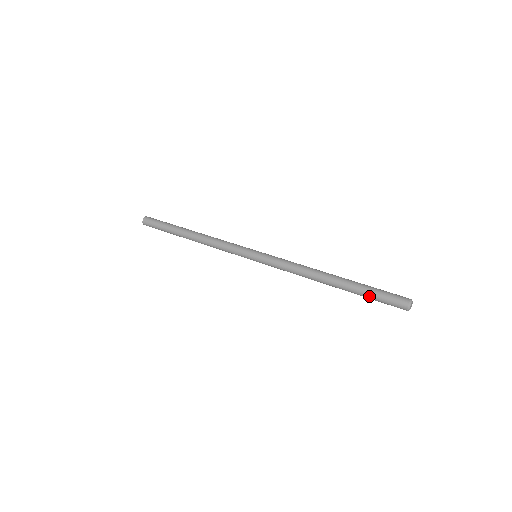
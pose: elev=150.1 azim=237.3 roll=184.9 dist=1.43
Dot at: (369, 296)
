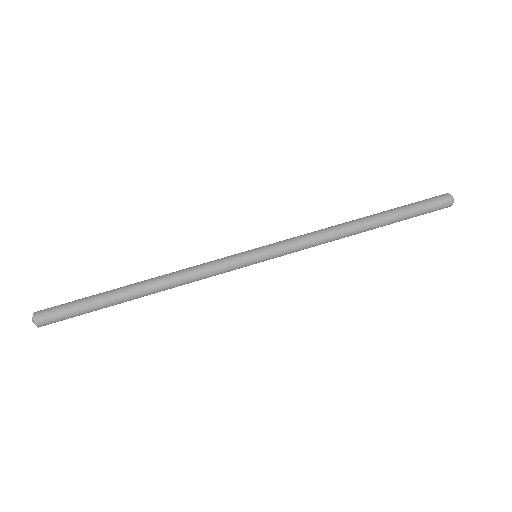
Dot at: occluded
